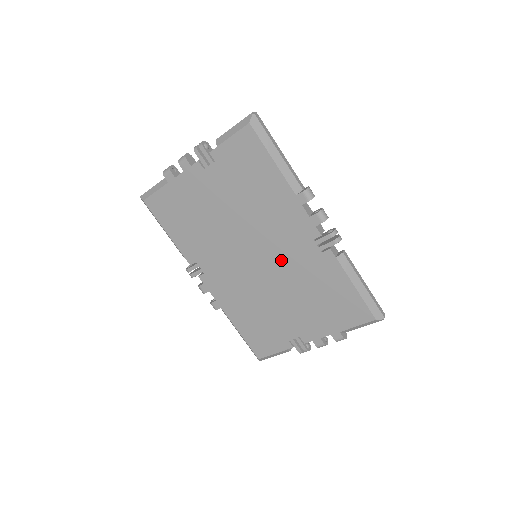
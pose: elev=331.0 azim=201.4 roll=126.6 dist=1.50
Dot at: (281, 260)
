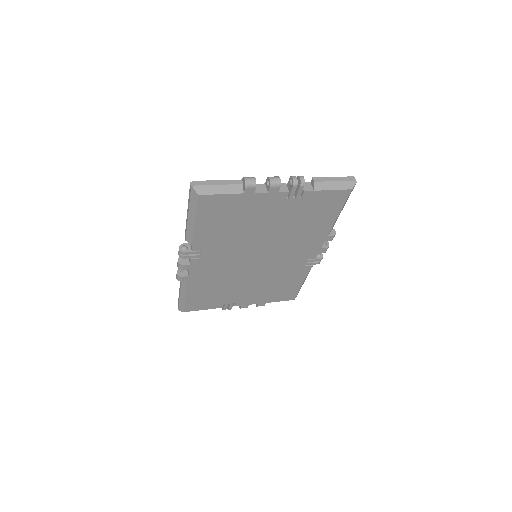
Dot at: (274, 264)
